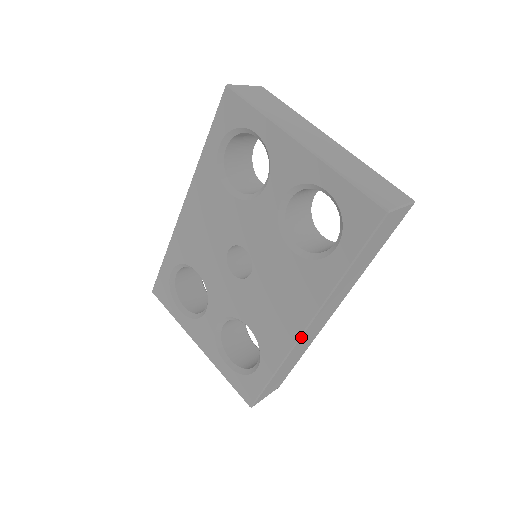
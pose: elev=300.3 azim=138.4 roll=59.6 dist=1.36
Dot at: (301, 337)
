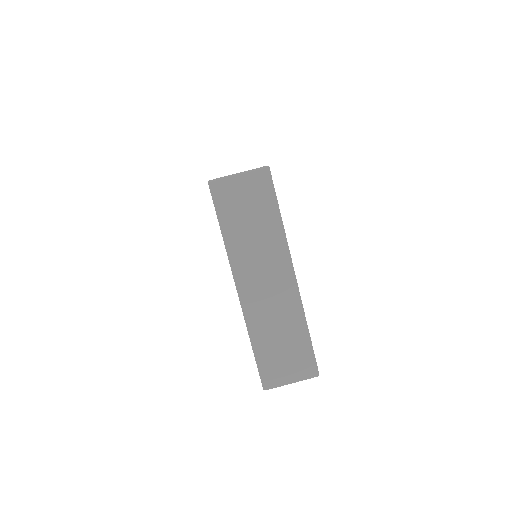
Dot at: occluded
